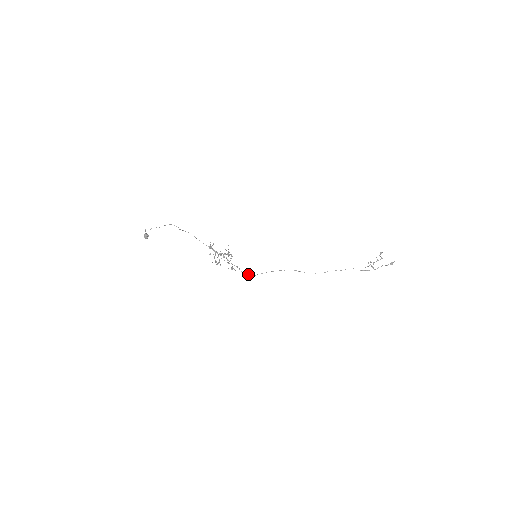
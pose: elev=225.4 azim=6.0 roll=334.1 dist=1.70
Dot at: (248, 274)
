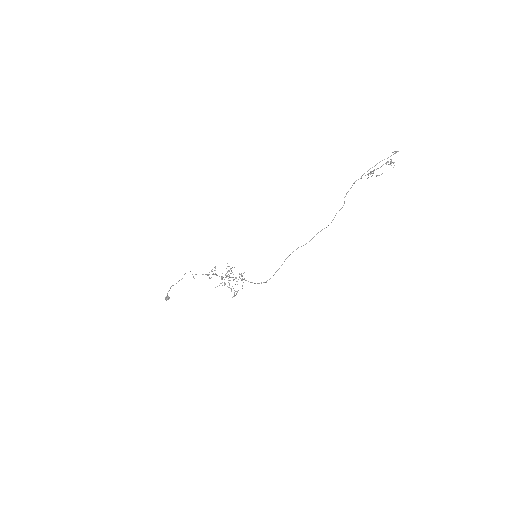
Dot at: (259, 283)
